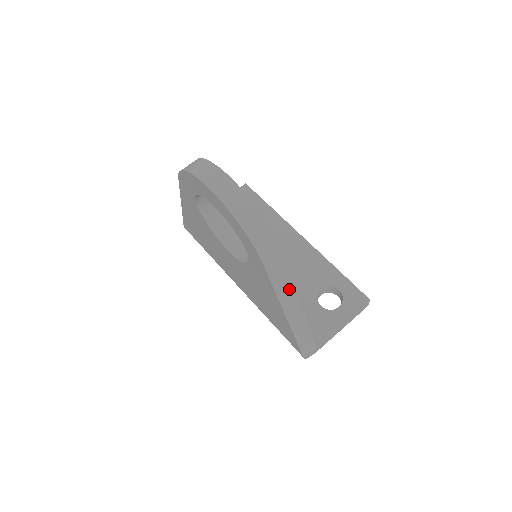
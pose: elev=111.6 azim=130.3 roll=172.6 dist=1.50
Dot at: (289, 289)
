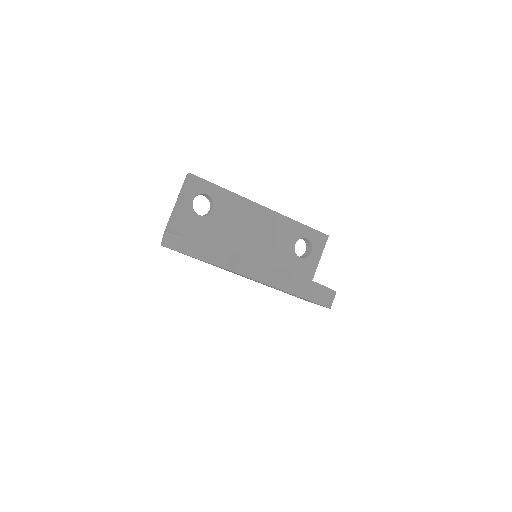
Dot at: occluded
